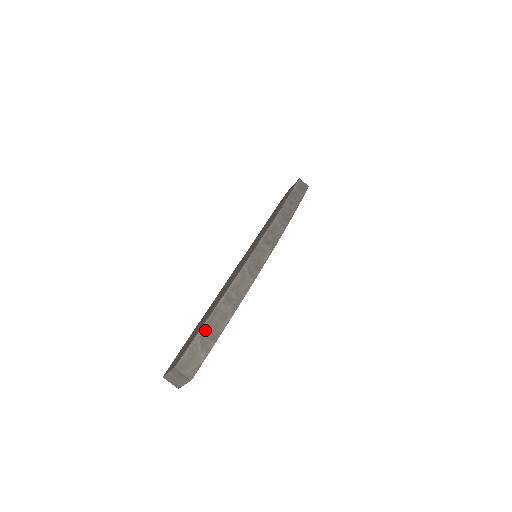
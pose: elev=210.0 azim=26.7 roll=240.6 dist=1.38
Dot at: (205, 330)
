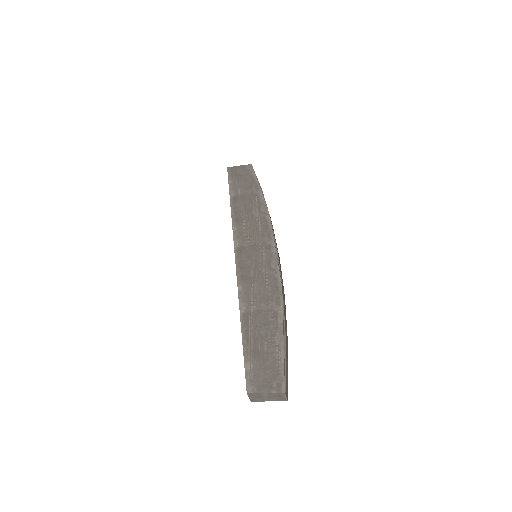
Dot at: (286, 352)
